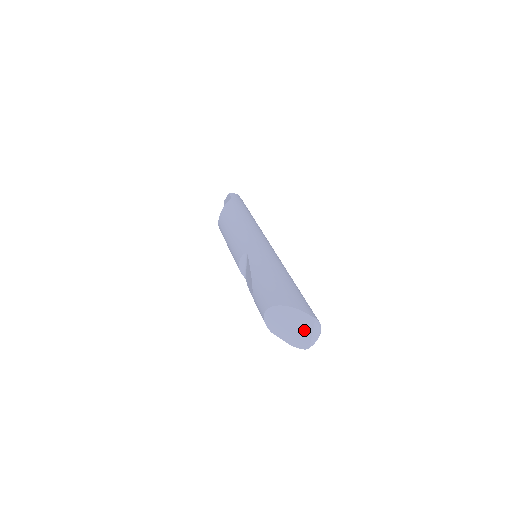
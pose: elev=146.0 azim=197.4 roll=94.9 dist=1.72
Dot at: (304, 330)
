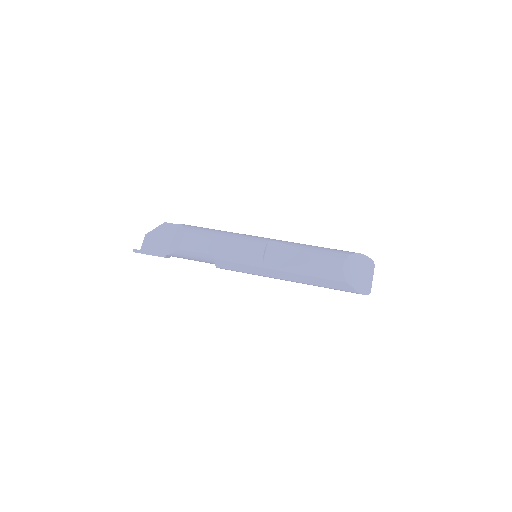
Dot at: (368, 275)
